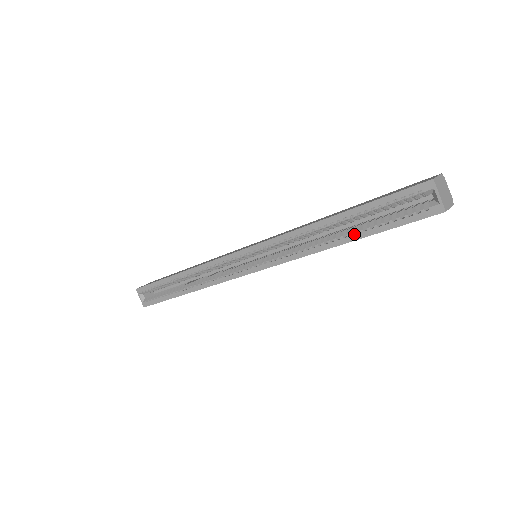
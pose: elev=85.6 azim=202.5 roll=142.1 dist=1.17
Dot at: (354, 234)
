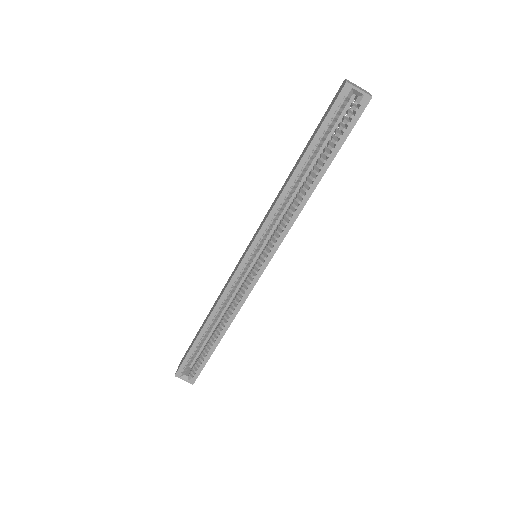
Dot at: (321, 169)
